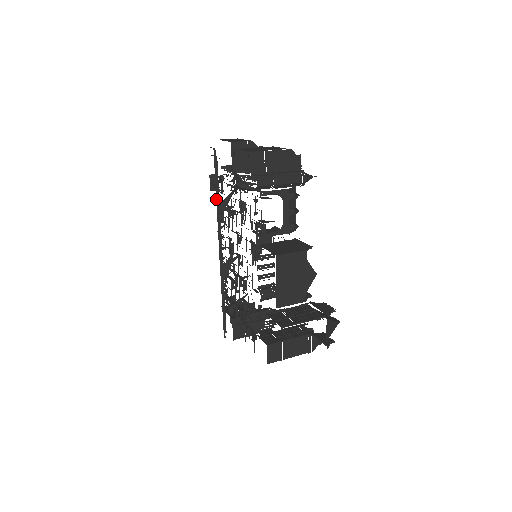
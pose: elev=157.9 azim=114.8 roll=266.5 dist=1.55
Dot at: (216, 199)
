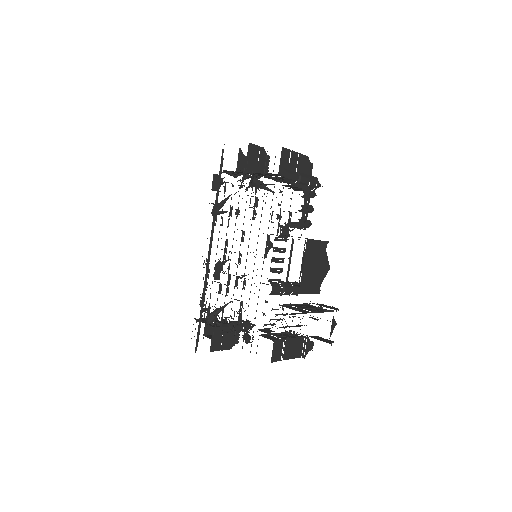
Dot at: occluded
